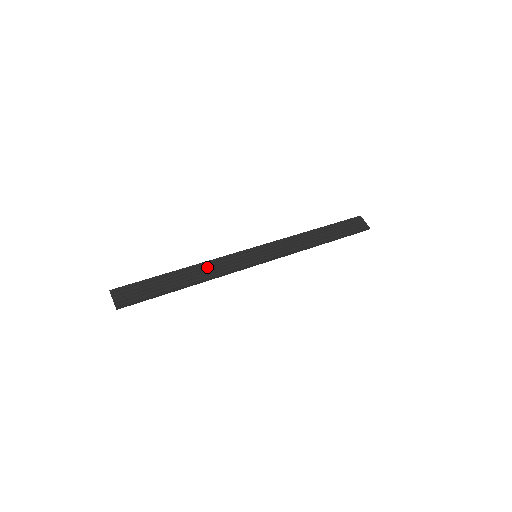
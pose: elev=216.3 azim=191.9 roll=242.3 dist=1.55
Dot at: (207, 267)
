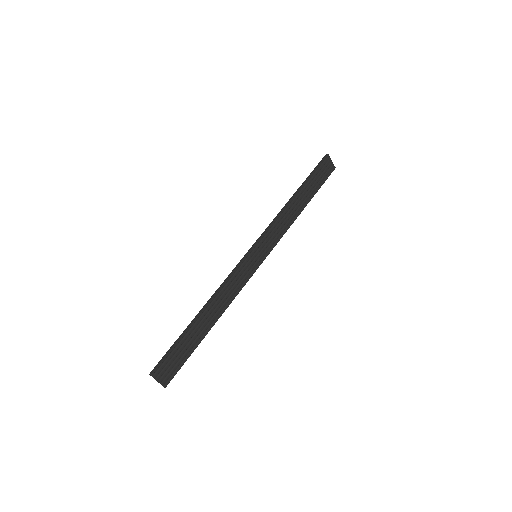
Dot at: (222, 295)
